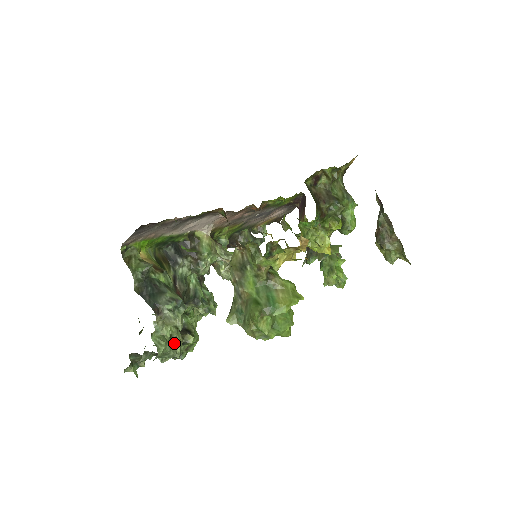
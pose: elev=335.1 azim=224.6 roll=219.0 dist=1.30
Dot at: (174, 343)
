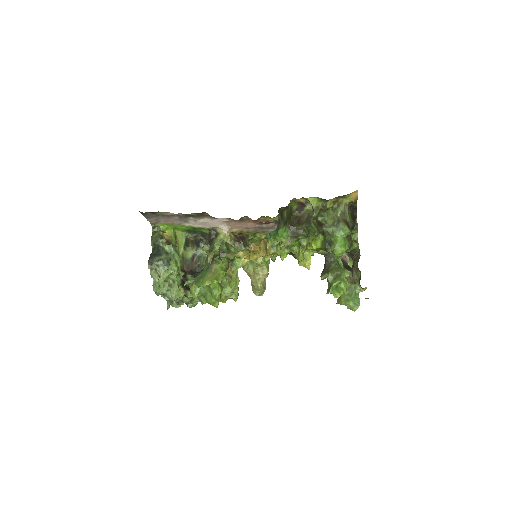
Dot at: (172, 290)
